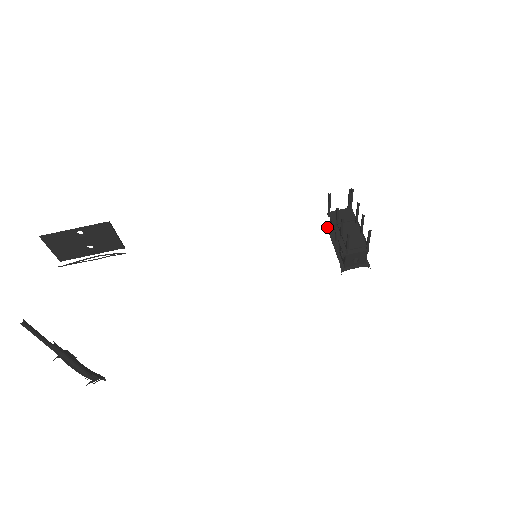
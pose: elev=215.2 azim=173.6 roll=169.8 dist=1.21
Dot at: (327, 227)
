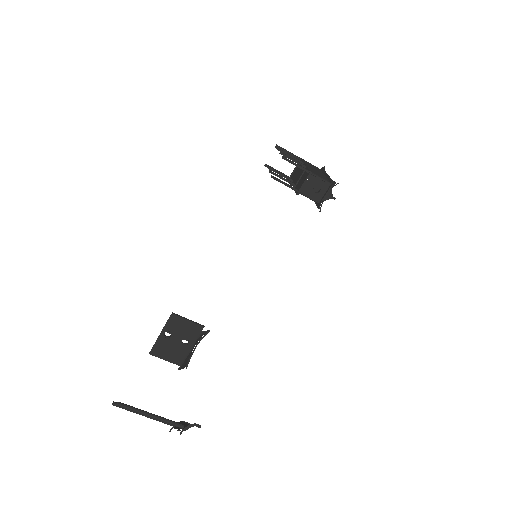
Dot at: occluded
